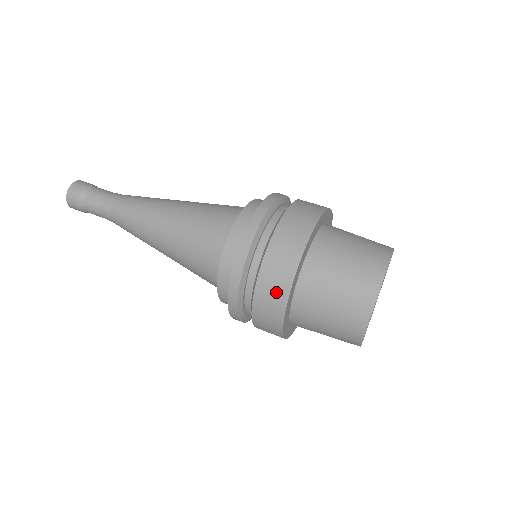
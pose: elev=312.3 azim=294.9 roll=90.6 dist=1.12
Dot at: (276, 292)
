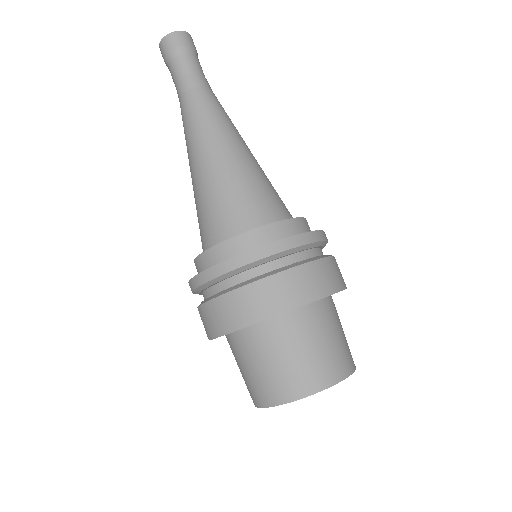
Dot at: (267, 303)
